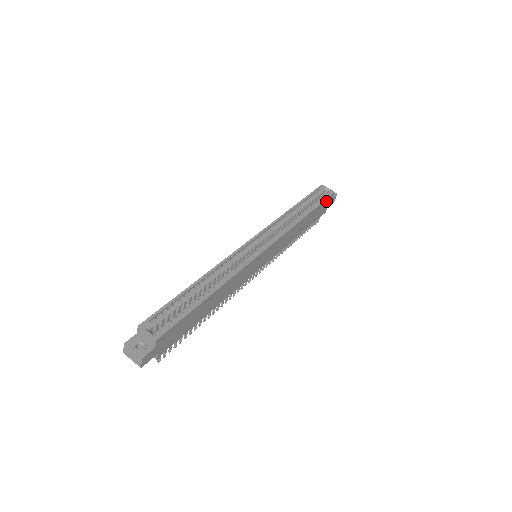
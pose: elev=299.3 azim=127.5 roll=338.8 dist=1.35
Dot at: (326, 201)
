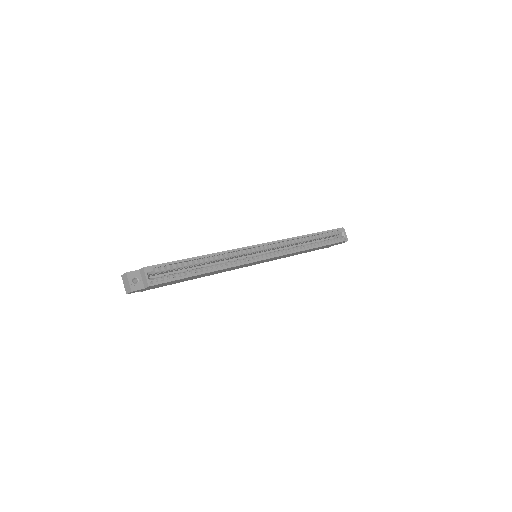
Dot at: (336, 243)
